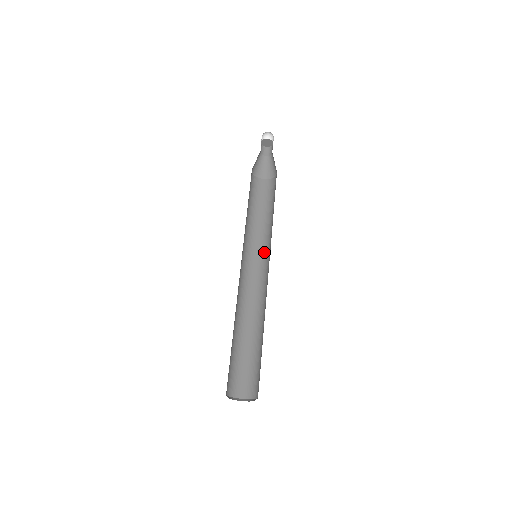
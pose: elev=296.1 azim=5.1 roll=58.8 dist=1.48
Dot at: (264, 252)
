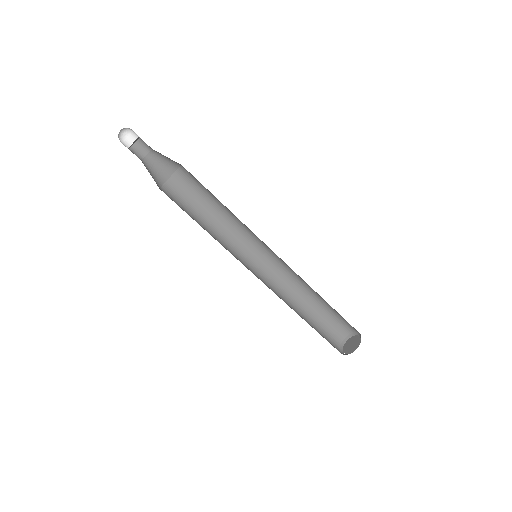
Dot at: (253, 239)
